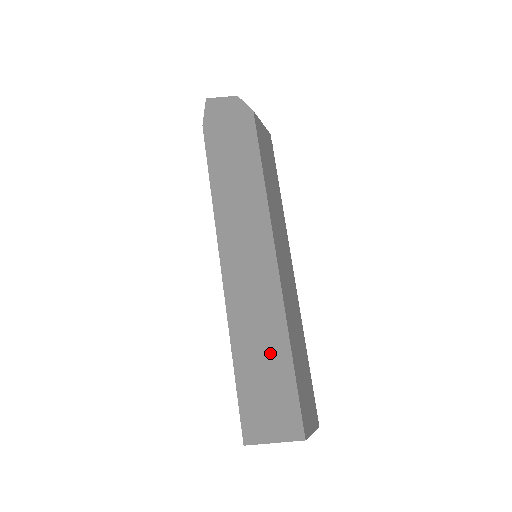
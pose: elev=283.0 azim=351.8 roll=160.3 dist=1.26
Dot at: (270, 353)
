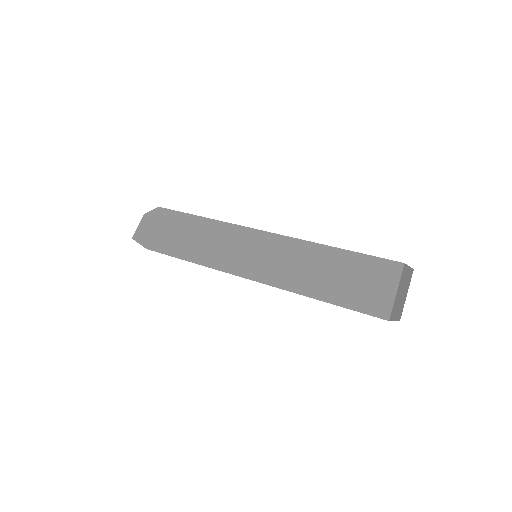
Dot at: (325, 265)
